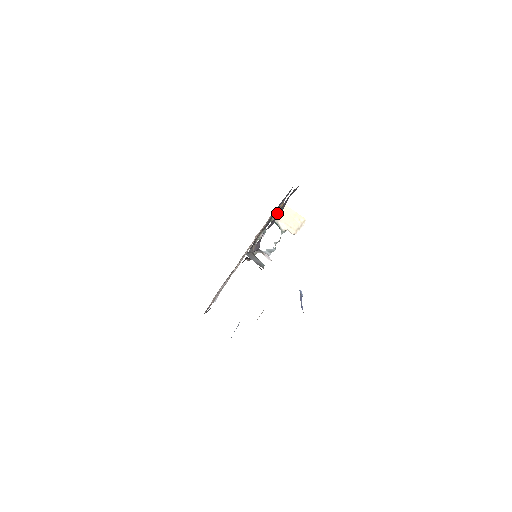
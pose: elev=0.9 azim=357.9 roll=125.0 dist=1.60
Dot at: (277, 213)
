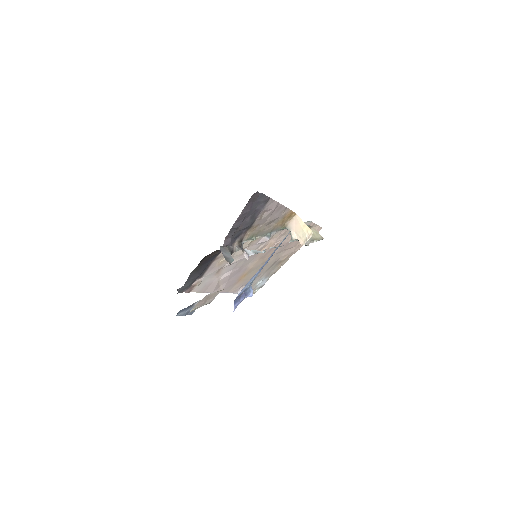
Dot at: (290, 221)
